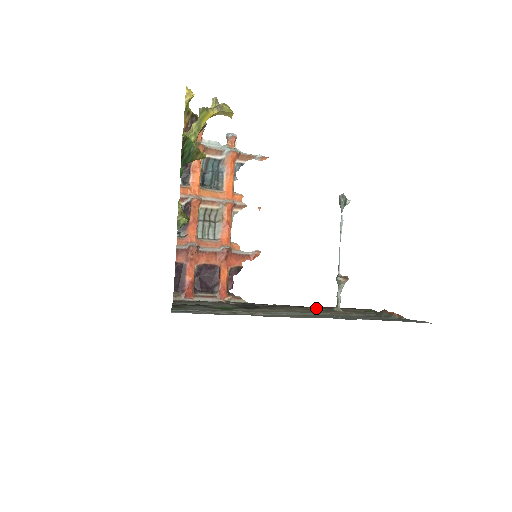
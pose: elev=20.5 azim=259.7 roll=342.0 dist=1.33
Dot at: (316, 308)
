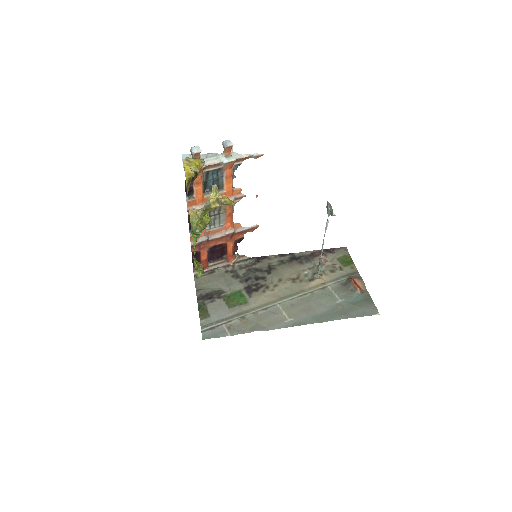
Dot at: (302, 268)
